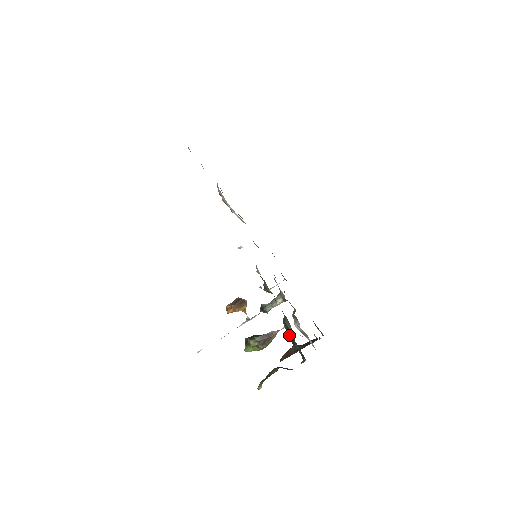
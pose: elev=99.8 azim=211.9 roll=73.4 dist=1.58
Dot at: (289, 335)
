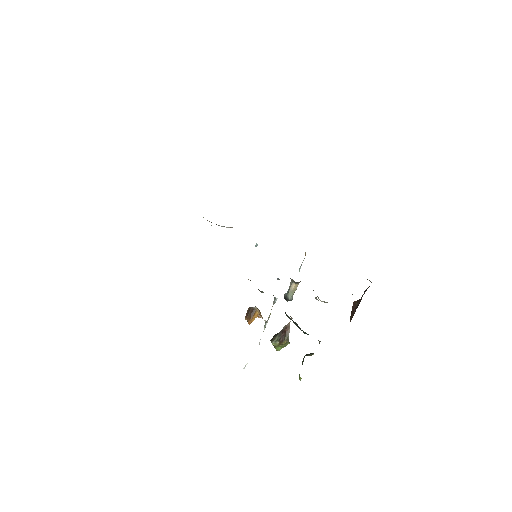
Dot at: occluded
